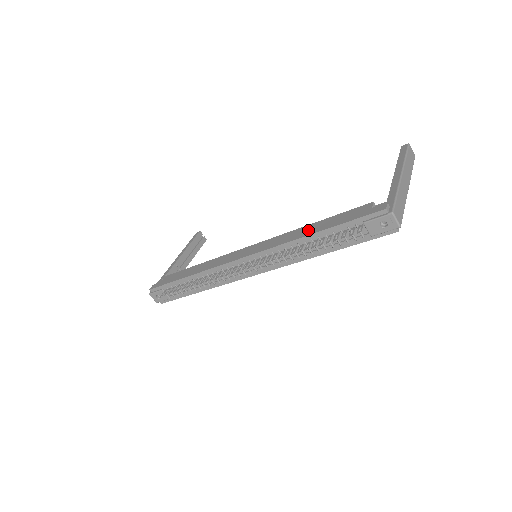
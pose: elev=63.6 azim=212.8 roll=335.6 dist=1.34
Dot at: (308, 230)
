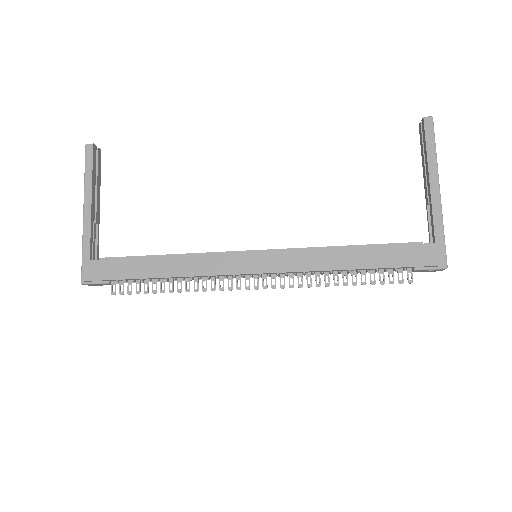
Dot at: (345, 259)
